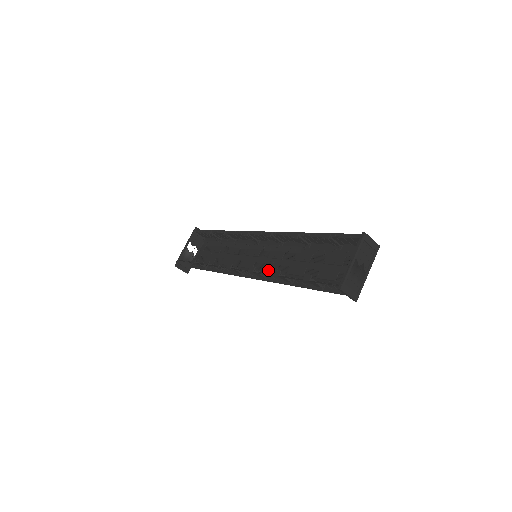
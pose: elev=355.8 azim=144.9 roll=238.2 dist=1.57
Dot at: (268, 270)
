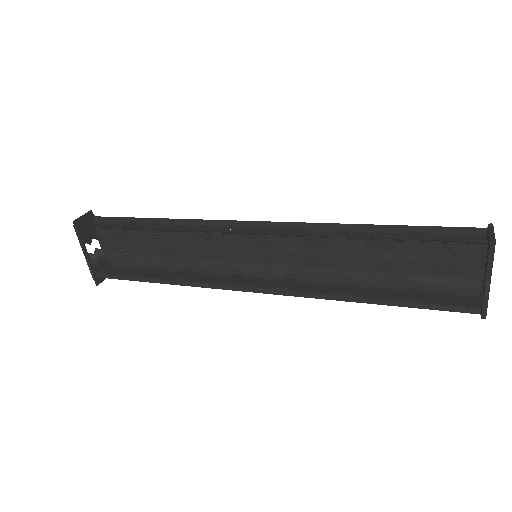
Dot at: (288, 266)
